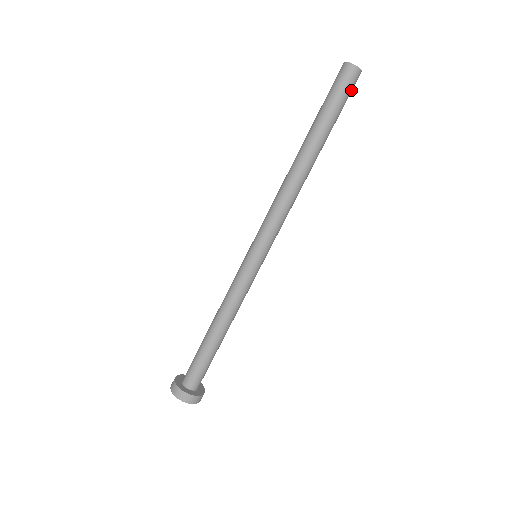
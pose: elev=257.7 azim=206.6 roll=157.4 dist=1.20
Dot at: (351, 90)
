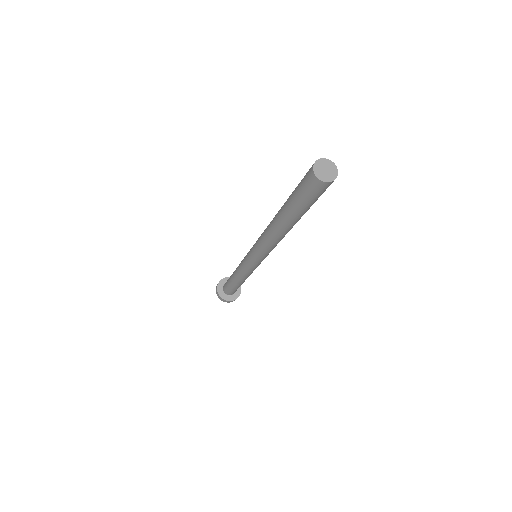
Dot at: occluded
